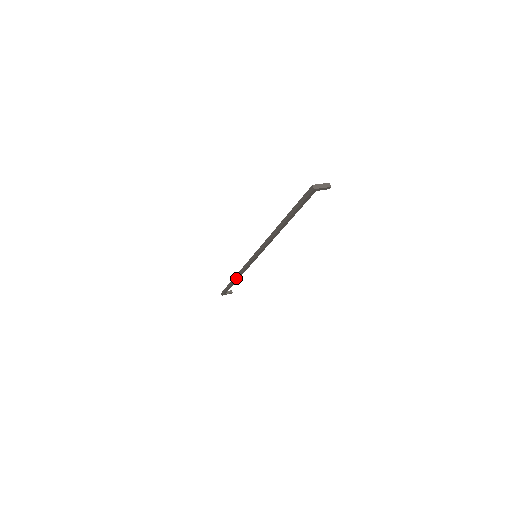
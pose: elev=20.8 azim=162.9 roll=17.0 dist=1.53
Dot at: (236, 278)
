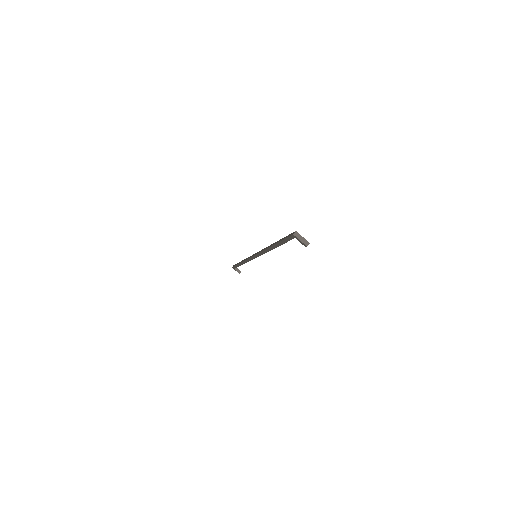
Dot at: (242, 261)
